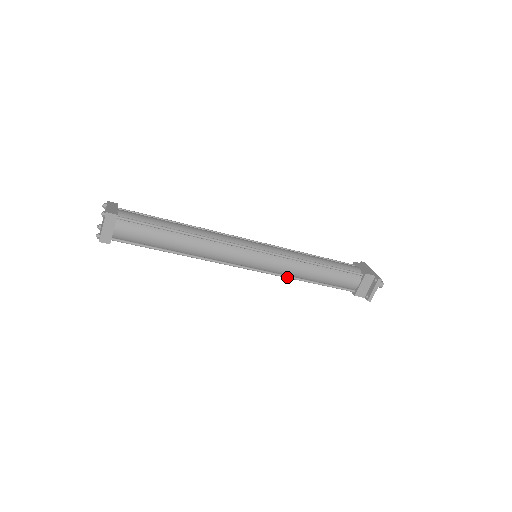
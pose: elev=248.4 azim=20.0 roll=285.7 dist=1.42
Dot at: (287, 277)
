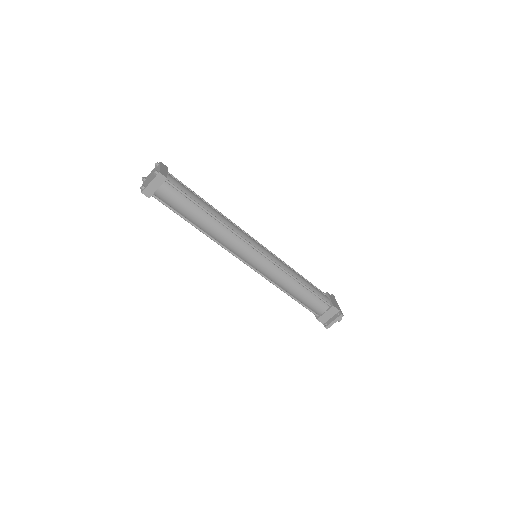
Dot at: (273, 283)
